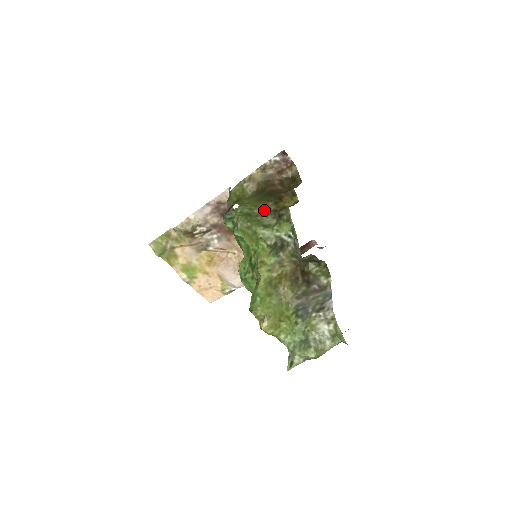
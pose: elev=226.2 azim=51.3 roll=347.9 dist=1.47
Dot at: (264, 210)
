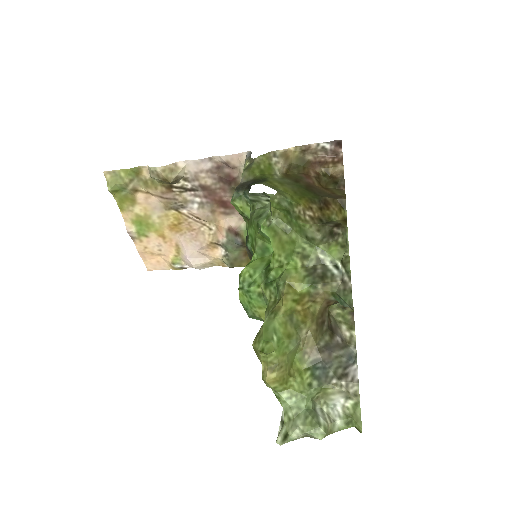
Dot at: (306, 213)
